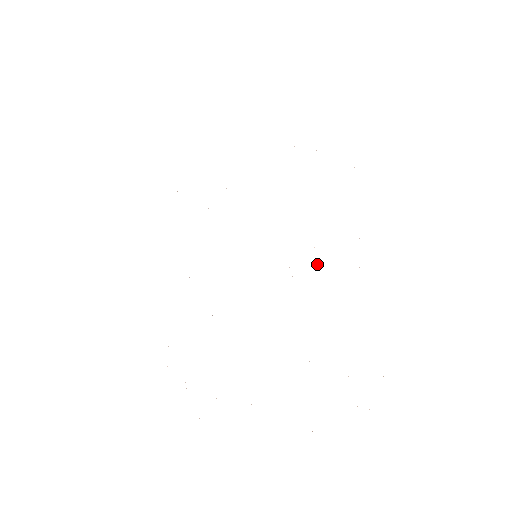
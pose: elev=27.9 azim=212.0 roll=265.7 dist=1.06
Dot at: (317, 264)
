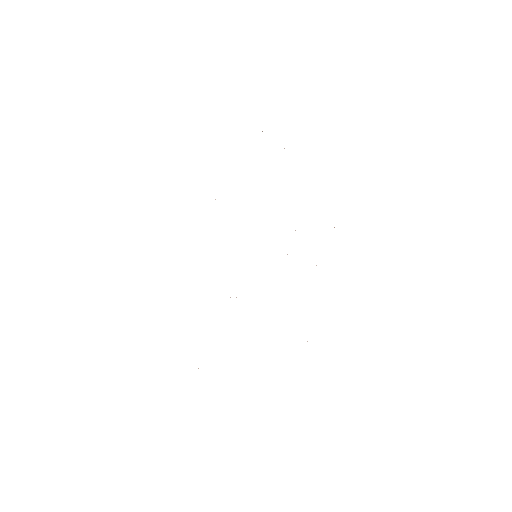
Dot at: occluded
